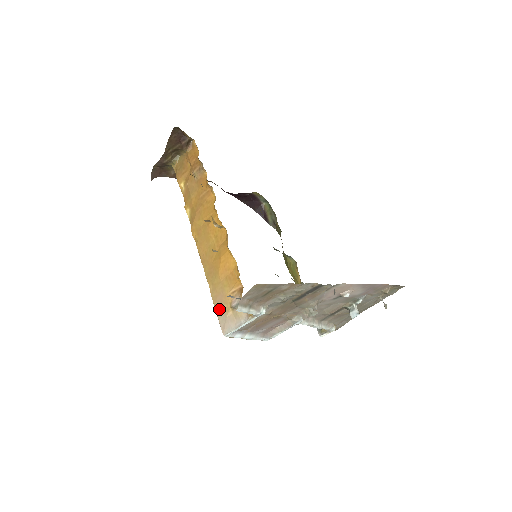
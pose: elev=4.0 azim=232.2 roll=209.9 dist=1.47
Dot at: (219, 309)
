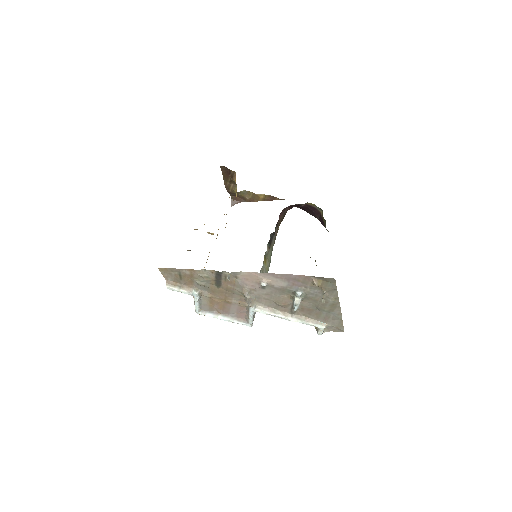
Dot at: occluded
